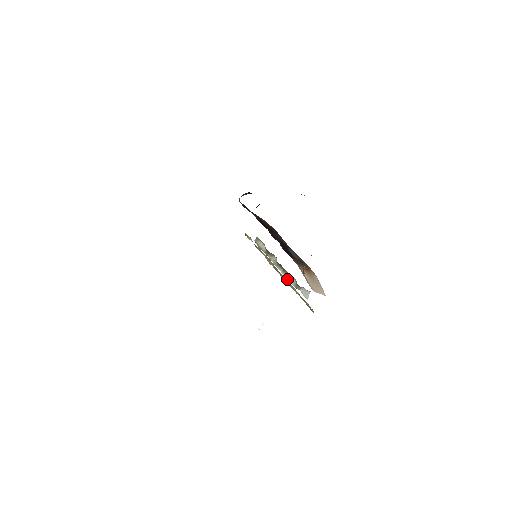
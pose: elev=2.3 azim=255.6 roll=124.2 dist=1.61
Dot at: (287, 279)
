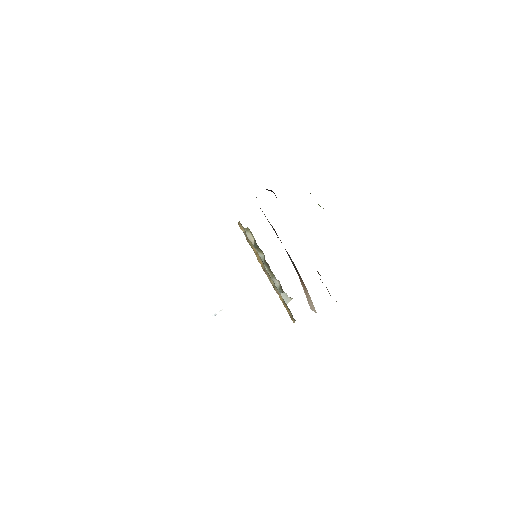
Dot at: occluded
